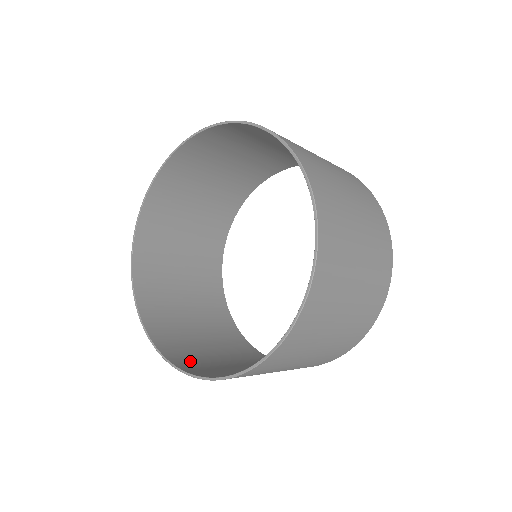
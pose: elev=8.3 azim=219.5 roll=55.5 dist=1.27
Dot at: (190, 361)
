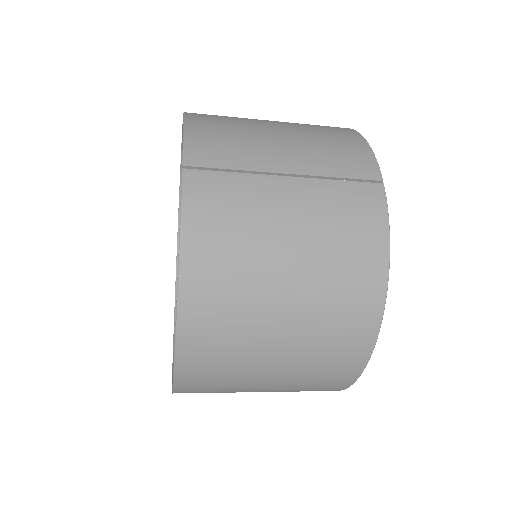
Dot at: occluded
